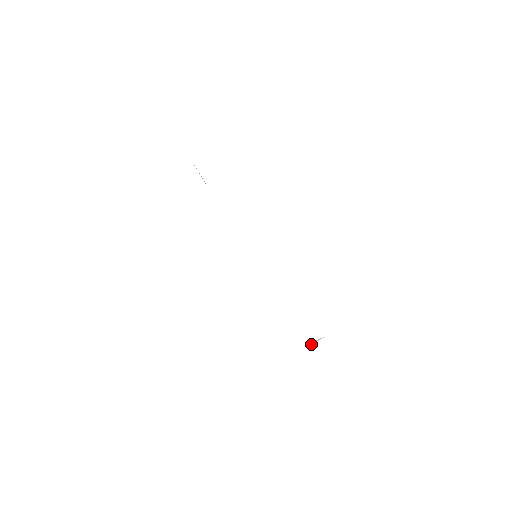
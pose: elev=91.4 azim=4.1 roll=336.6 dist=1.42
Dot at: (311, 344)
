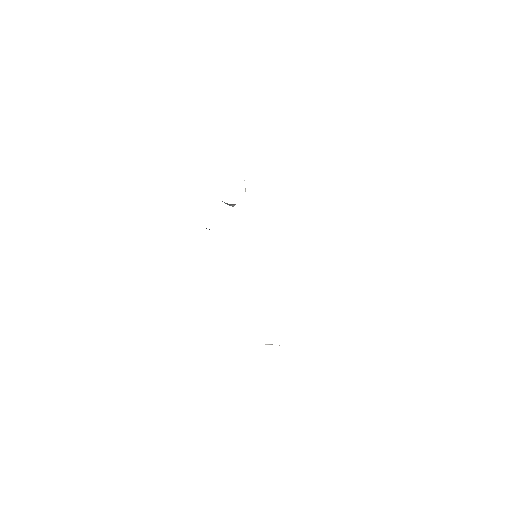
Dot at: (266, 344)
